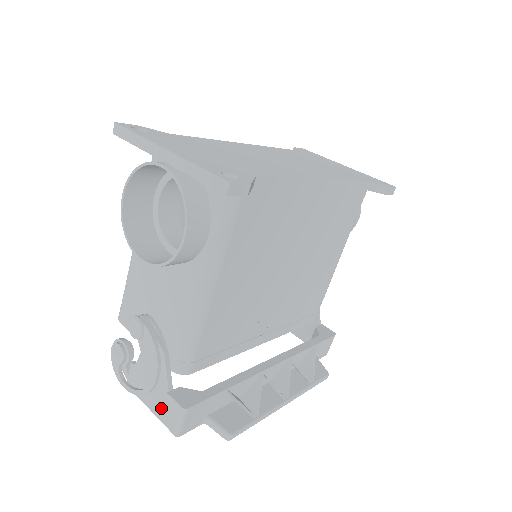
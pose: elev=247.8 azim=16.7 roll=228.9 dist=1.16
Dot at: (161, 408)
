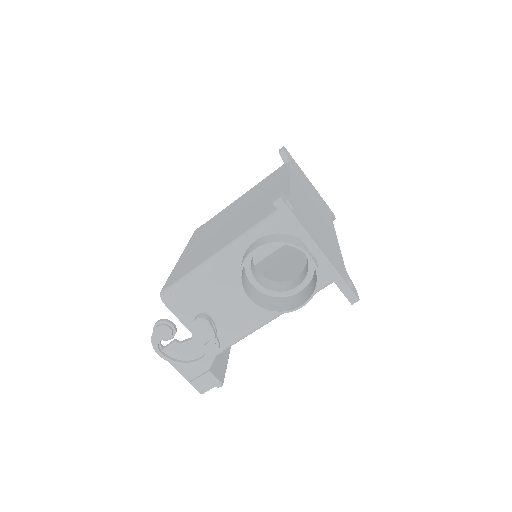
Dot at: (195, 376)
